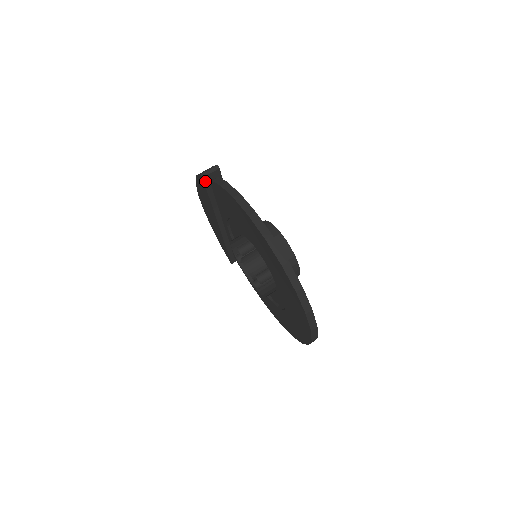
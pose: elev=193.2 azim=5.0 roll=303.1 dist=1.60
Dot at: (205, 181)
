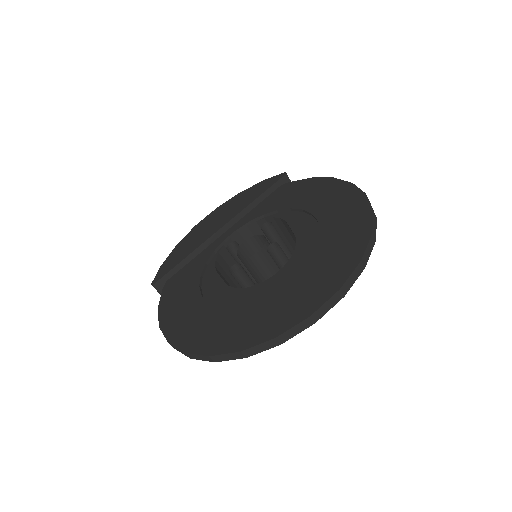
Dot at: (282, 179)
